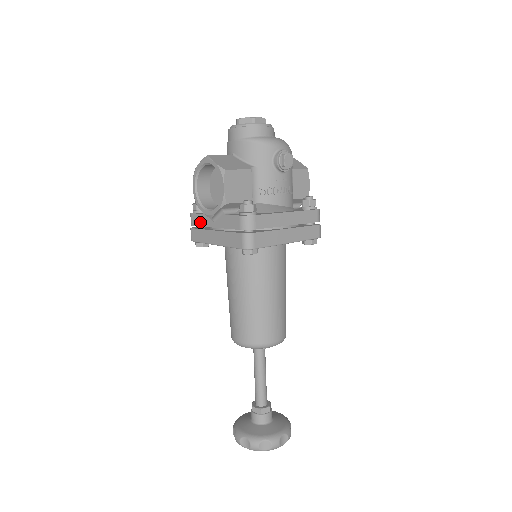
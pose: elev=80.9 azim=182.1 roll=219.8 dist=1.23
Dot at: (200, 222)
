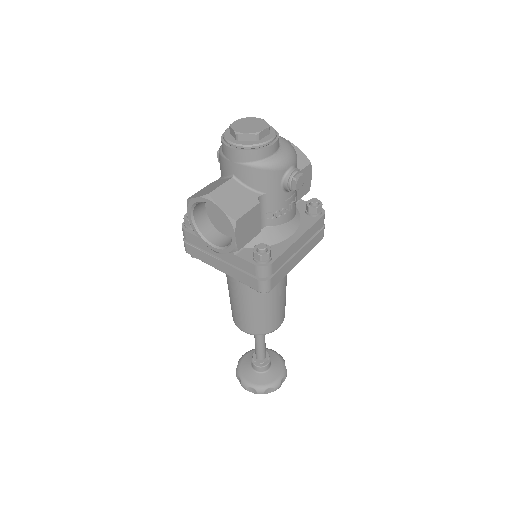
Dot at: (198, 244)
